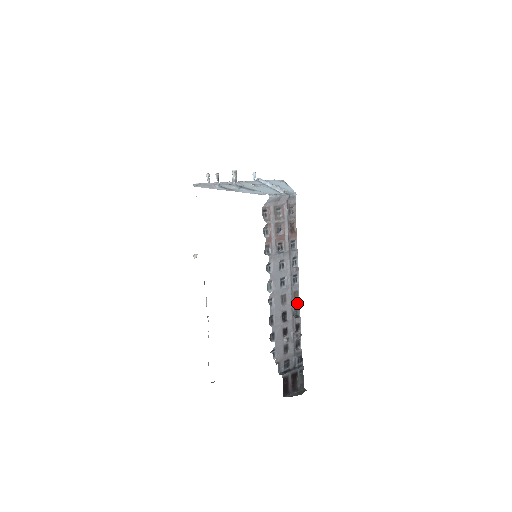
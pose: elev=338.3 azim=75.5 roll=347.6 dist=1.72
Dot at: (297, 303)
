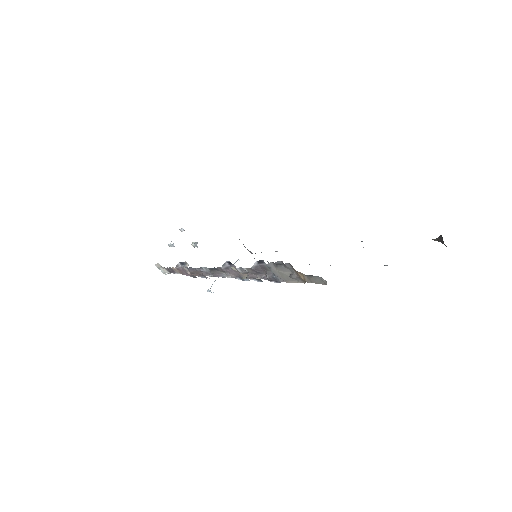
Dot at: occluded
